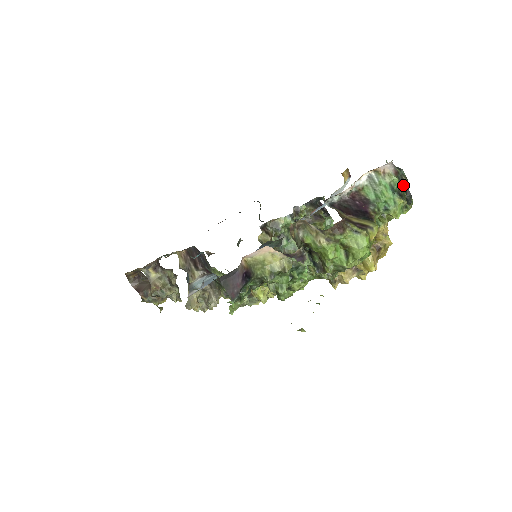
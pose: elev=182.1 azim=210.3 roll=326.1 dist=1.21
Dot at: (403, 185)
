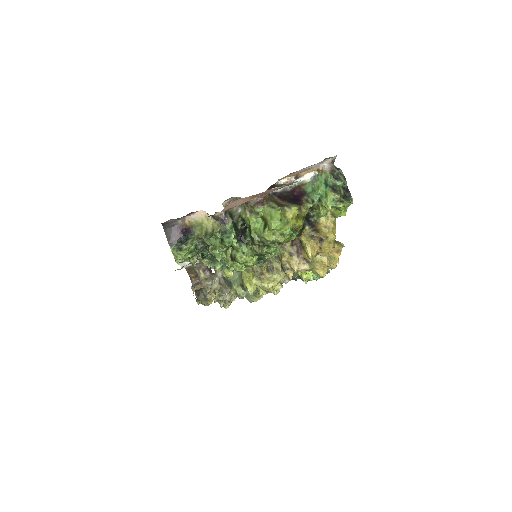
Dot at: (338, 181)
